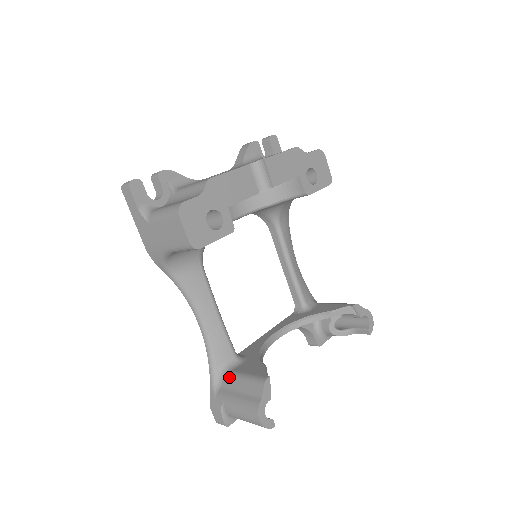
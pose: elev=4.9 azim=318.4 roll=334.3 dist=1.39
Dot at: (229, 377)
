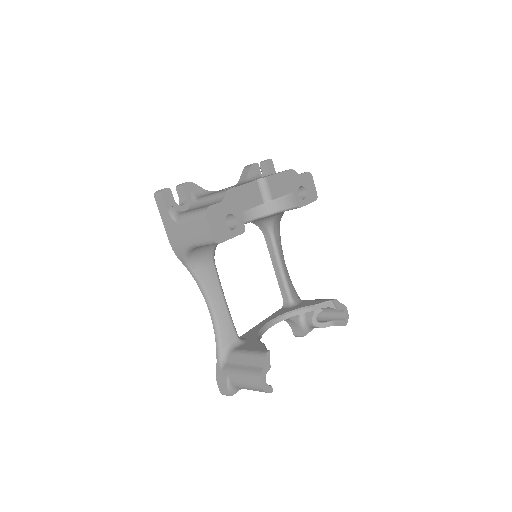
Dot at: (234, 354)
